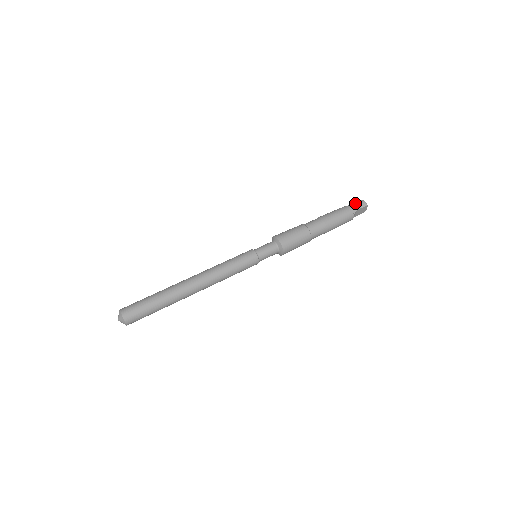
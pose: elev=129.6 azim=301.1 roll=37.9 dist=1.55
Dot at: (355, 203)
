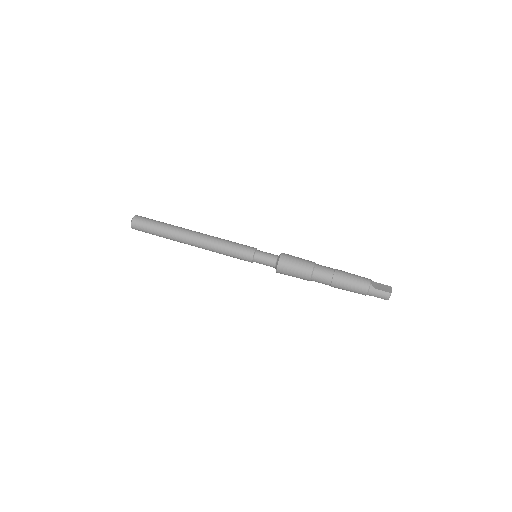
Dot at: (379, 291)
